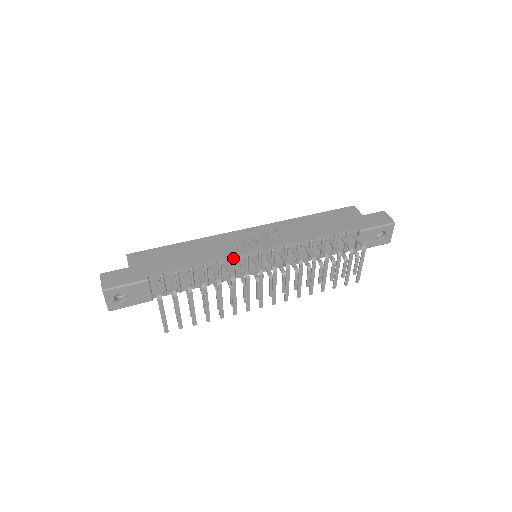
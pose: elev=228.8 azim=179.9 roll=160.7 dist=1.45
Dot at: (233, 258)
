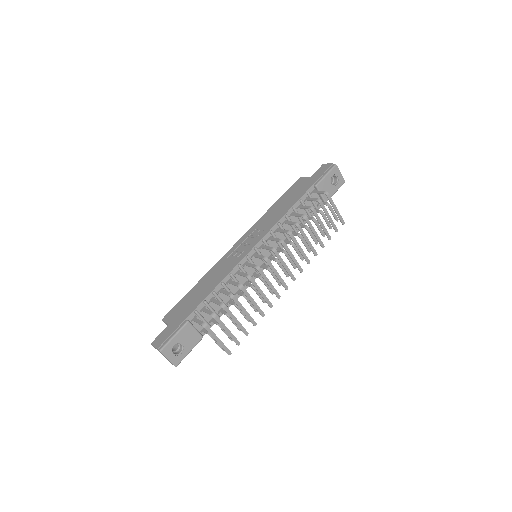
Dot at: (239, 265)
